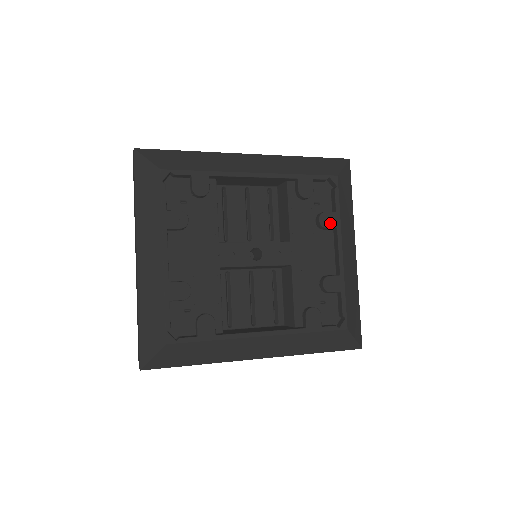
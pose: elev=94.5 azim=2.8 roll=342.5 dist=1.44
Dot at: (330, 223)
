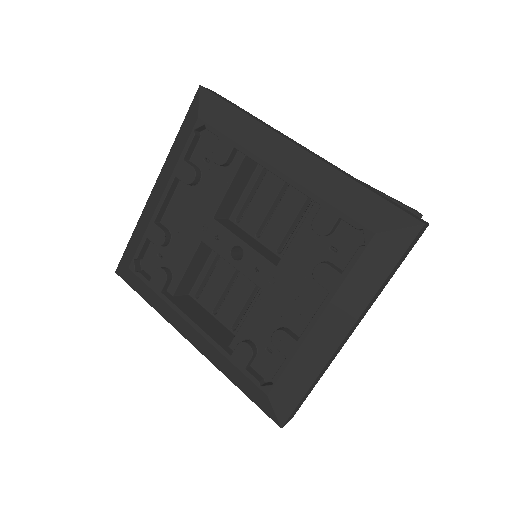
Dot at: (325, 280)
